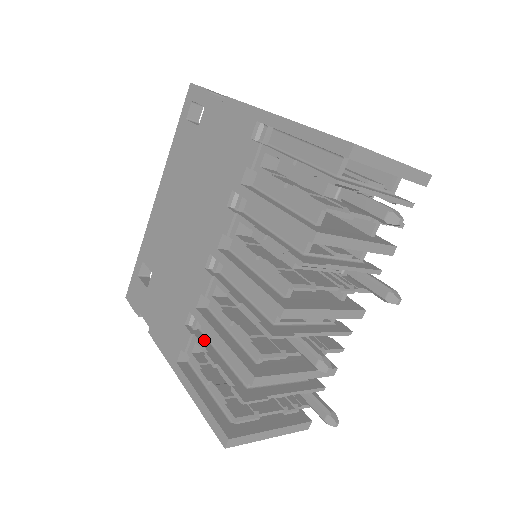
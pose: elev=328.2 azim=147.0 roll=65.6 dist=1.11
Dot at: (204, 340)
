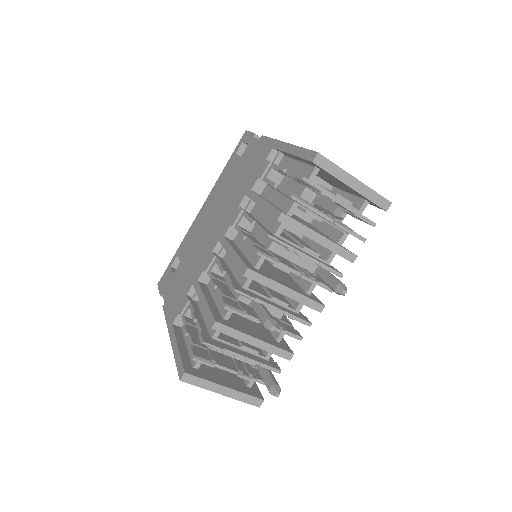
Dot at: (196, 307)
